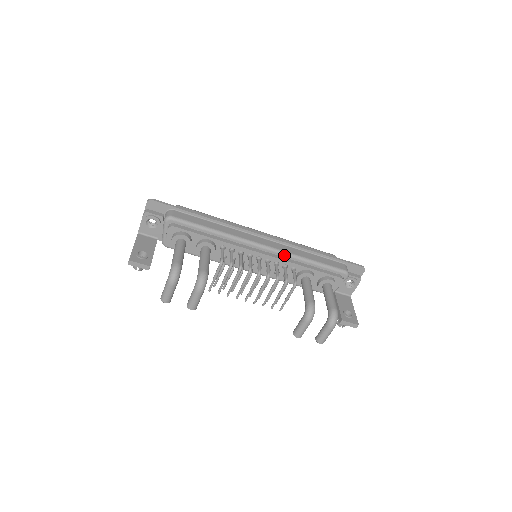
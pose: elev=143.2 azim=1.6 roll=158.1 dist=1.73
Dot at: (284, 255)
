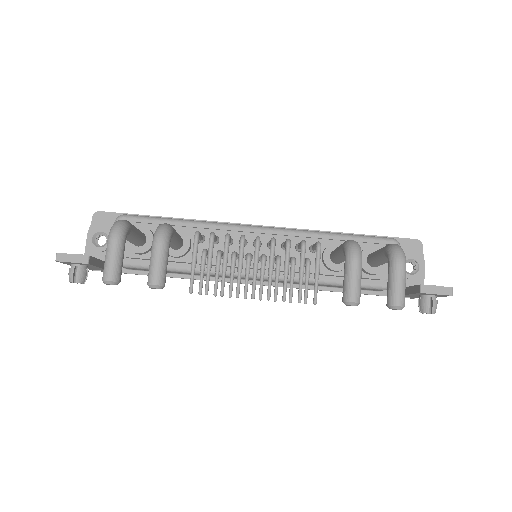
Dot at: (292, 233)
